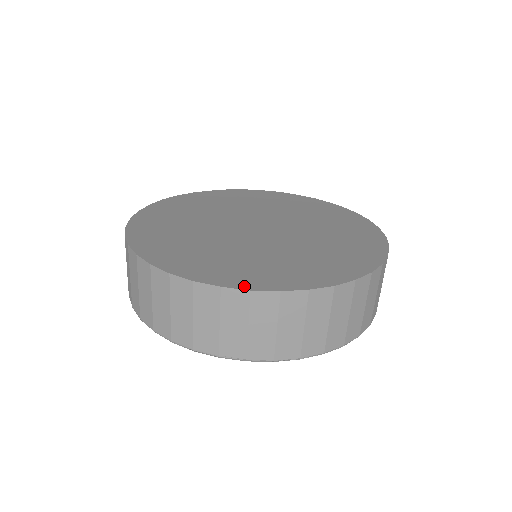
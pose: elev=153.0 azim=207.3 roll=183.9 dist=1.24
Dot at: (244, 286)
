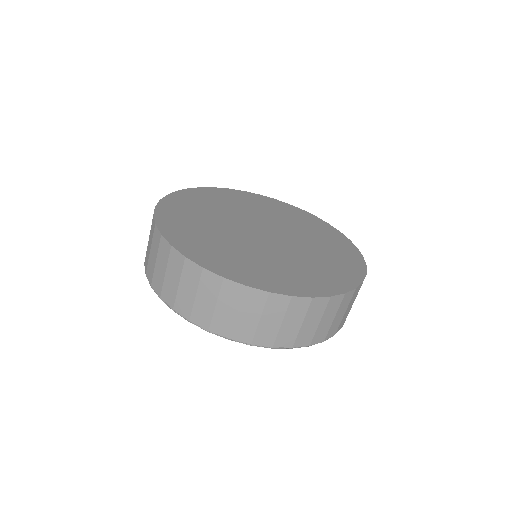
Dot at: (186, 253)
